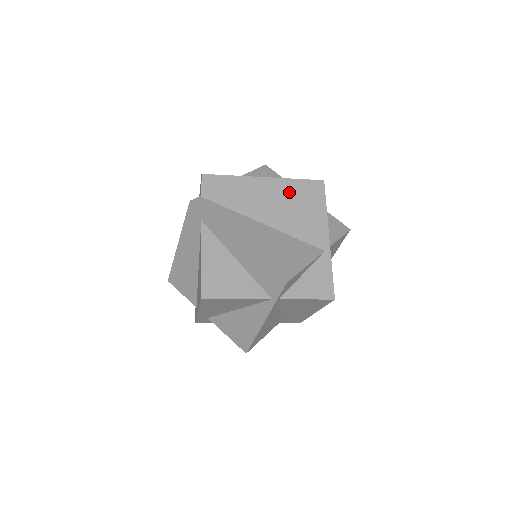
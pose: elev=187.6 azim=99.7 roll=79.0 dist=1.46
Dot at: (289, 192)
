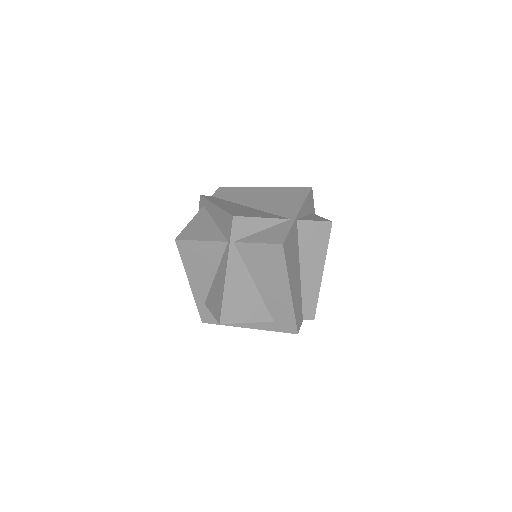
Dot at: (279, 193)
